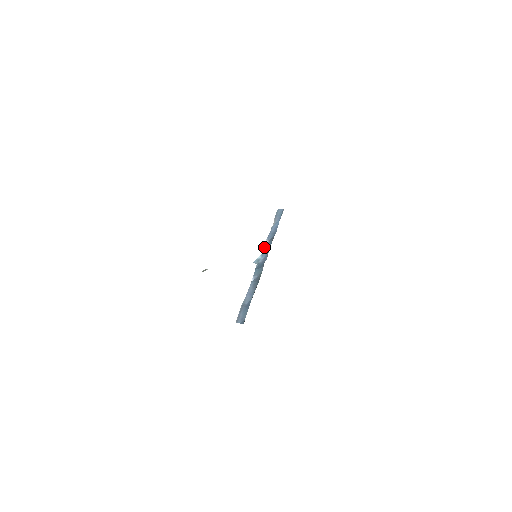
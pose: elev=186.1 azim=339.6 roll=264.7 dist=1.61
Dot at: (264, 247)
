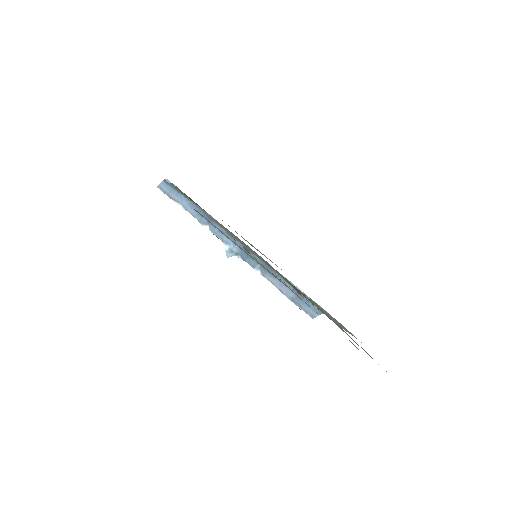
Dot at: (214, 234)
